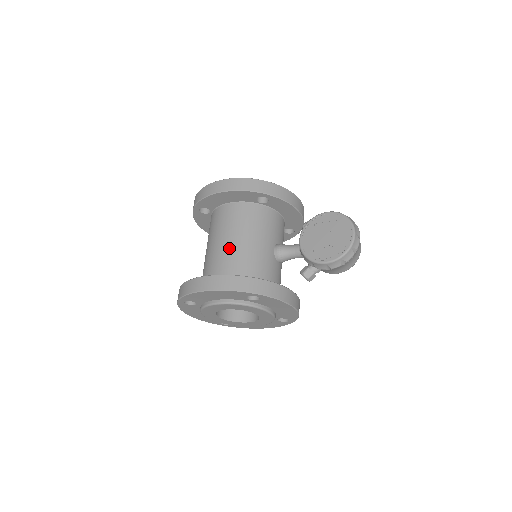
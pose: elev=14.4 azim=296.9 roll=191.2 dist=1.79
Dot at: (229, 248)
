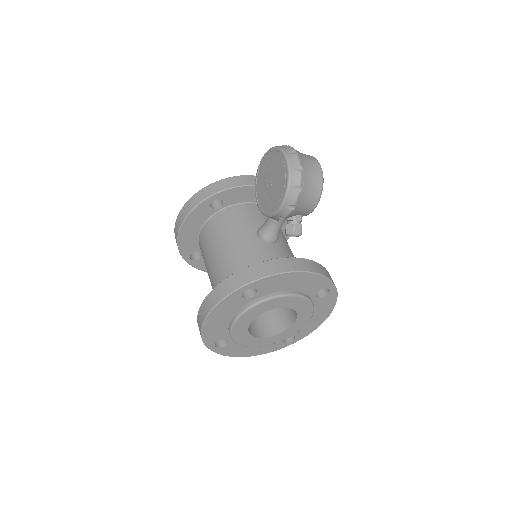
Dot at: (215, 268)
